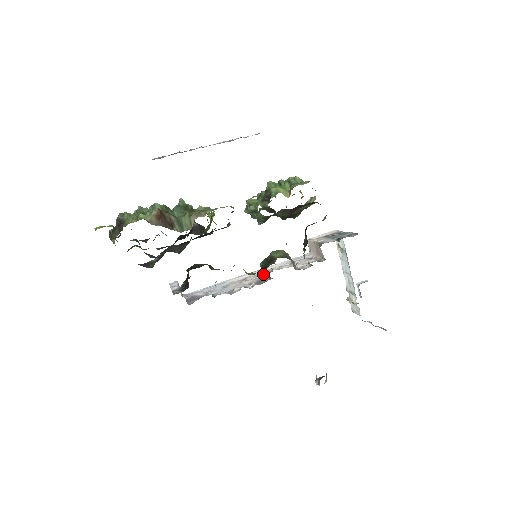
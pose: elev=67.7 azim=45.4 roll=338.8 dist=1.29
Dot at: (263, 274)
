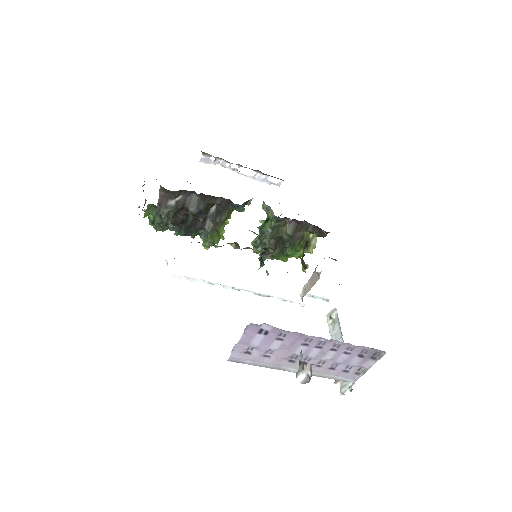
Dot at: occluded
